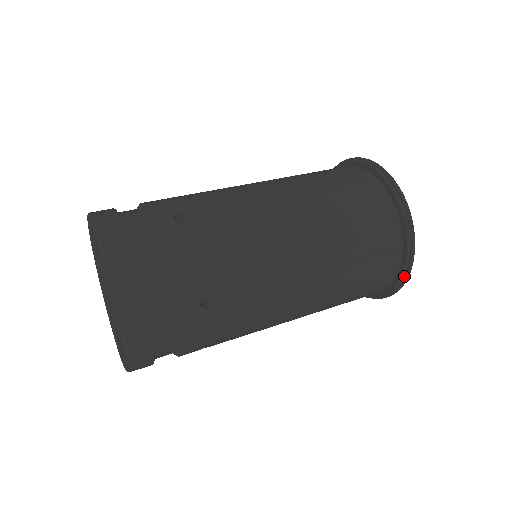
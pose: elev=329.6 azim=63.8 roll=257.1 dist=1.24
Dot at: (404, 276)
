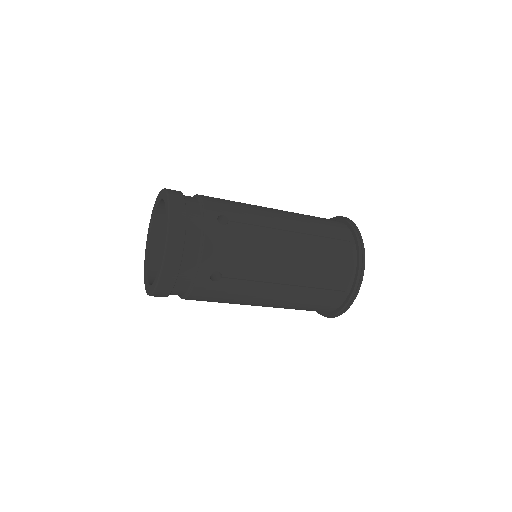
Dot at: (361, 264)
